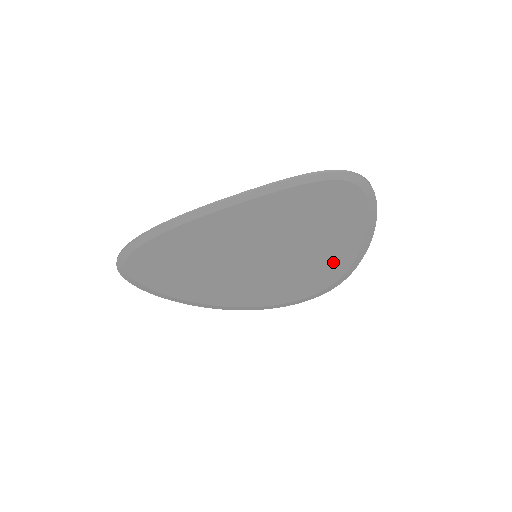
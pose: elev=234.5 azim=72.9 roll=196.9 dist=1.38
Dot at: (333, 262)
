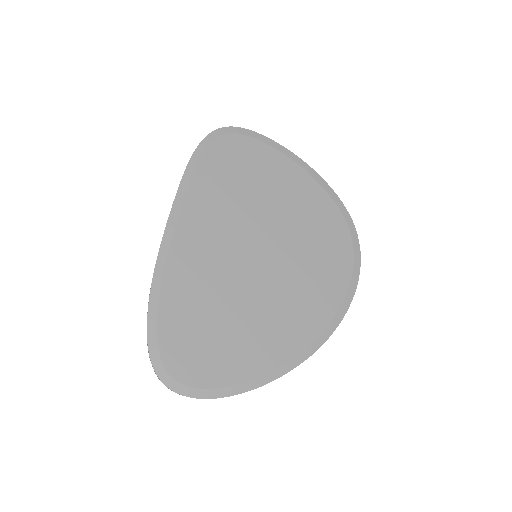
Dot at: (312, 204)
